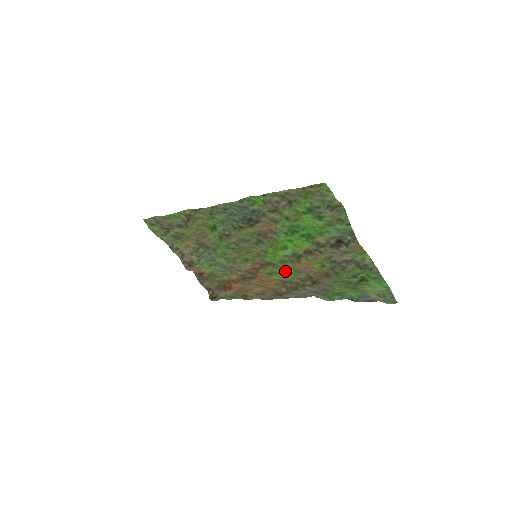
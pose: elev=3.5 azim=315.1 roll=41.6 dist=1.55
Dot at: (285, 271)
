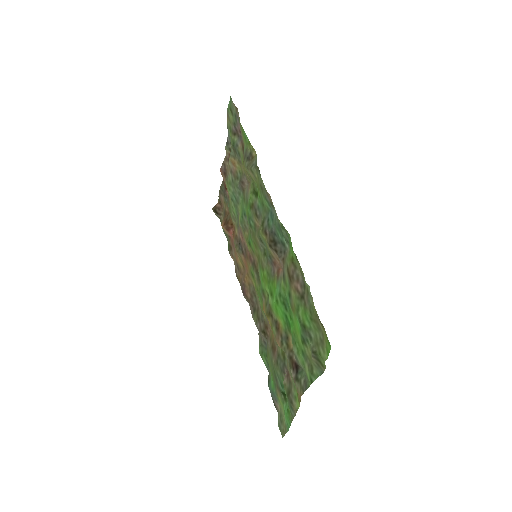
Dot at: (260, 295)
